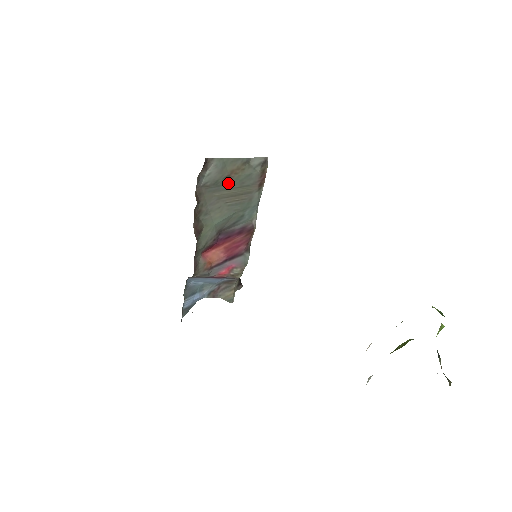
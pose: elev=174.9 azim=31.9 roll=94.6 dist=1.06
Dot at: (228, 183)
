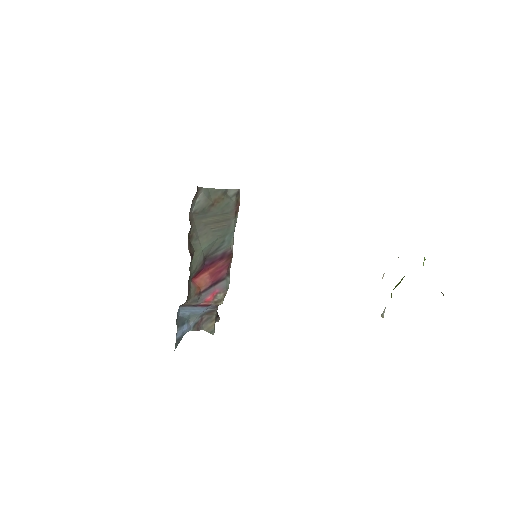
Dot at: (212, 211)
